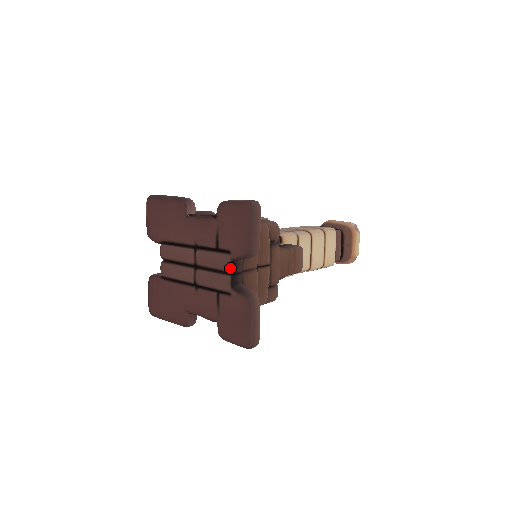
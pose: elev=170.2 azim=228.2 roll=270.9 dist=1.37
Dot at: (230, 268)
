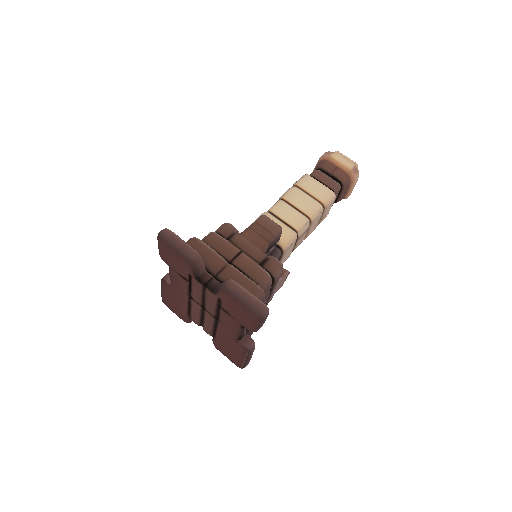
Dot at: (200, 284)
